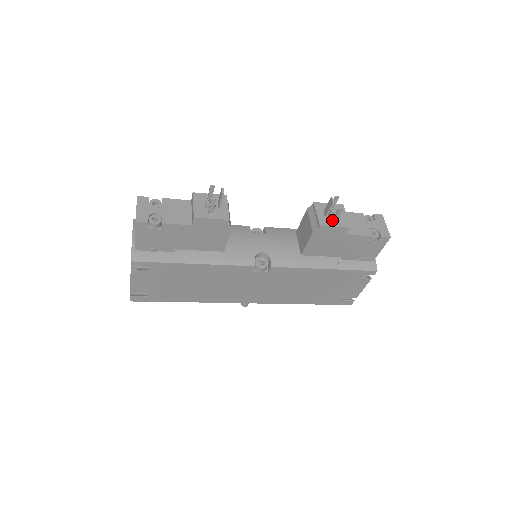
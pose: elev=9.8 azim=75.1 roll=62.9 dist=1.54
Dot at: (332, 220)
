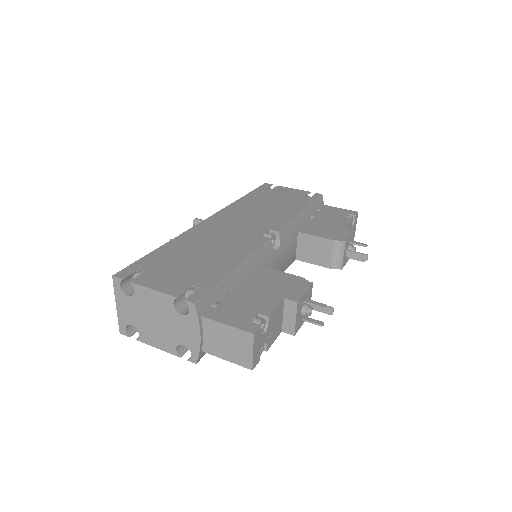
Dot at: (347, 257)
